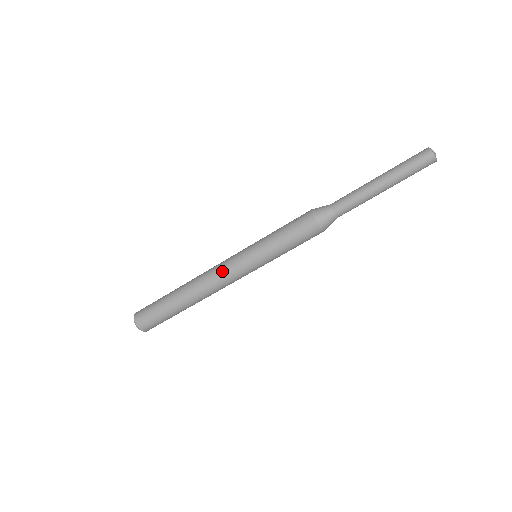
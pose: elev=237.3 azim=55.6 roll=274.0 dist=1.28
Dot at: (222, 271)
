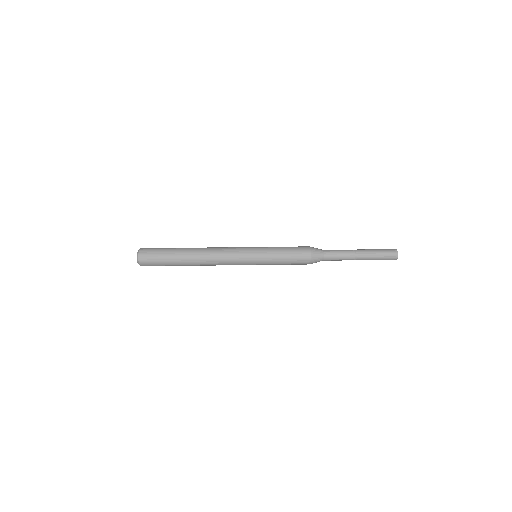
Dot at: (229, 248)
